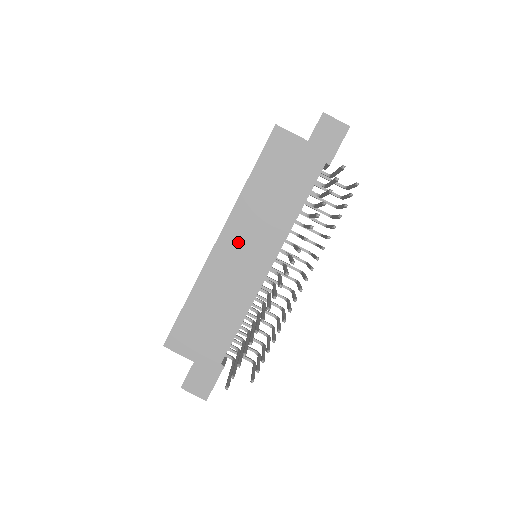
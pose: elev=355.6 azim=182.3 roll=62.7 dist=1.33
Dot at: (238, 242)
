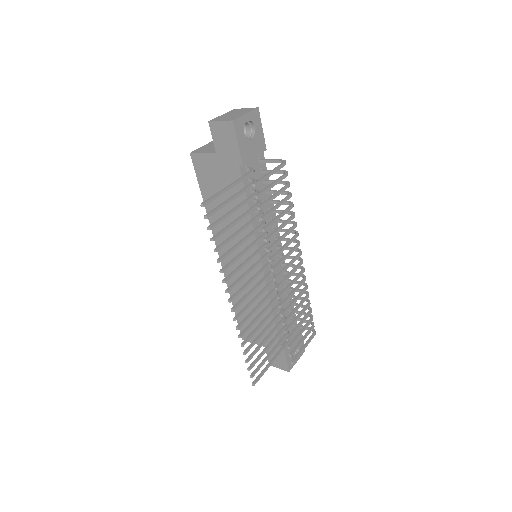
Dot at: (231, 256)
